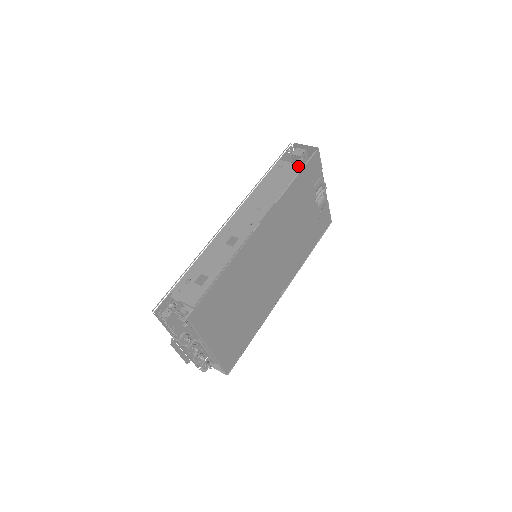
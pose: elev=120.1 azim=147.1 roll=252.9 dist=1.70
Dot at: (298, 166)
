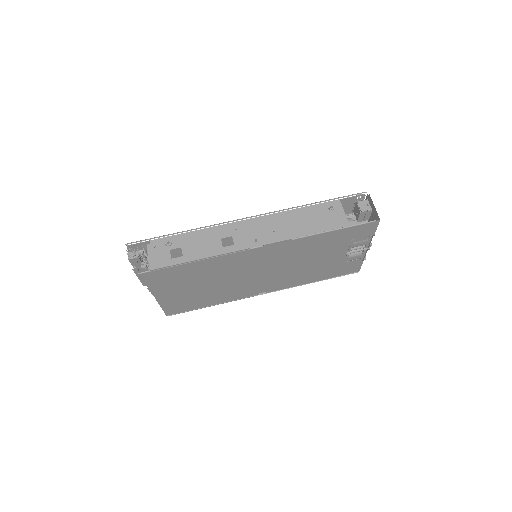
Dot at: (345, 222)
